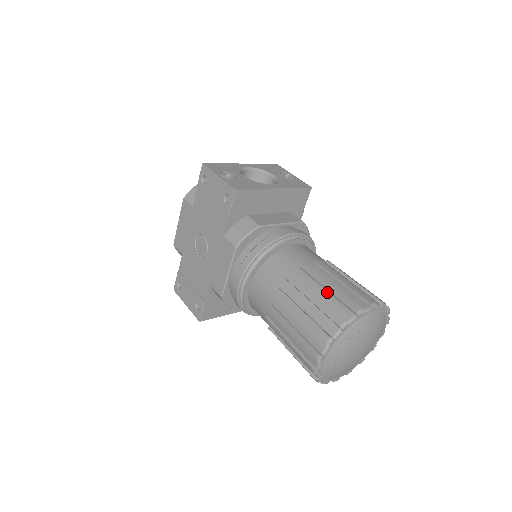
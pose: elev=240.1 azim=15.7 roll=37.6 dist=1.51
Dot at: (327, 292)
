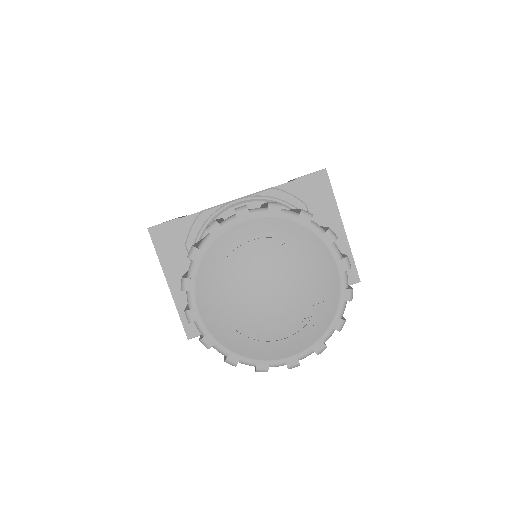
Dot at: occluded
